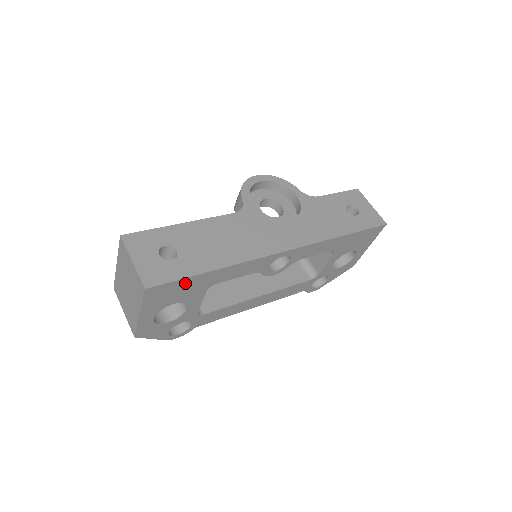
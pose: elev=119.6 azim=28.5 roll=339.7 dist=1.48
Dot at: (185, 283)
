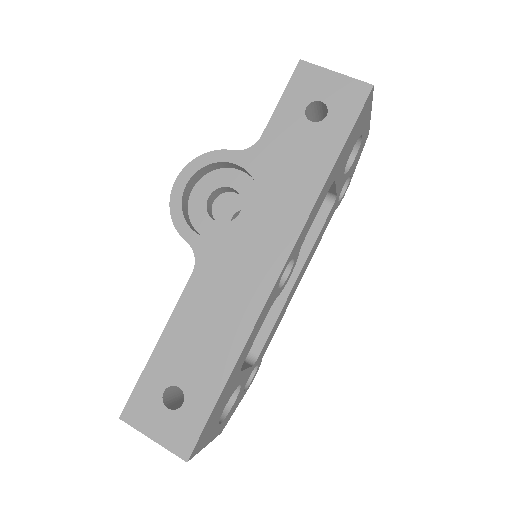
Dot at: (215, 409)
